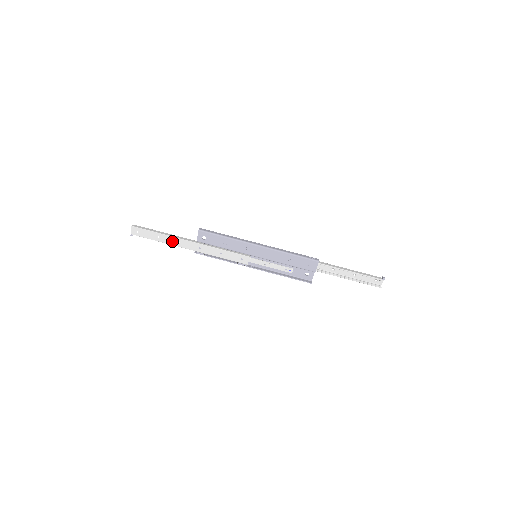
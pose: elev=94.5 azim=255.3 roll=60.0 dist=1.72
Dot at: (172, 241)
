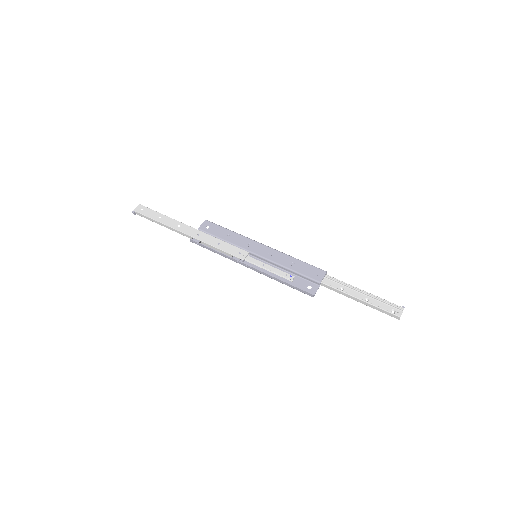
Dot at: (172, 223)
